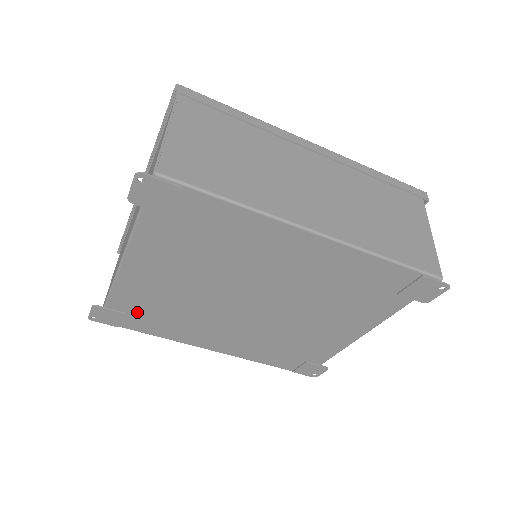
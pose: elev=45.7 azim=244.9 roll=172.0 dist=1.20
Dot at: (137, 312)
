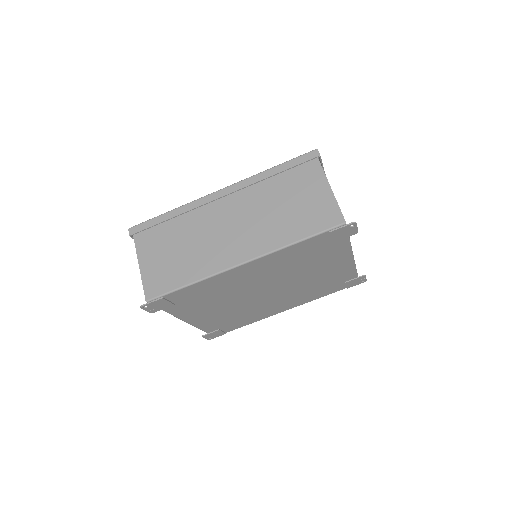
Dot at: (224, 326)
